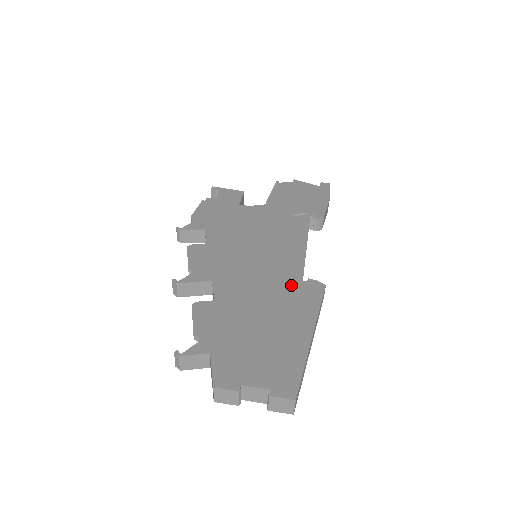
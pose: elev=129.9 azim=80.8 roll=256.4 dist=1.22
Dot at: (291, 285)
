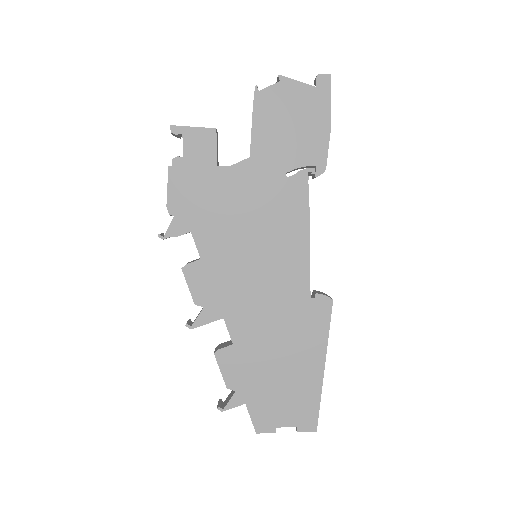
Dot at: (300, 308)
